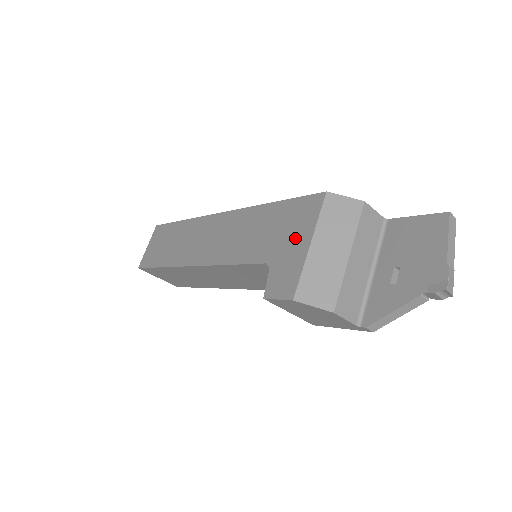
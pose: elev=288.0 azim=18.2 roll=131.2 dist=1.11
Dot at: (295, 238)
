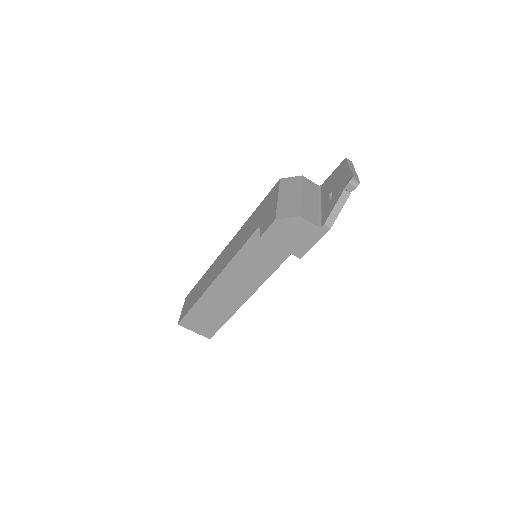
Dot at: (270, 205)
